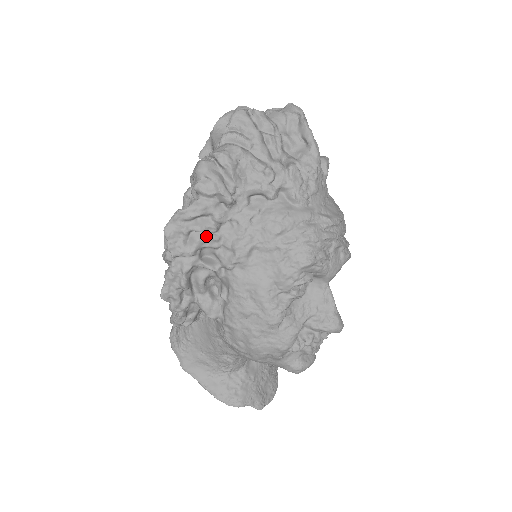
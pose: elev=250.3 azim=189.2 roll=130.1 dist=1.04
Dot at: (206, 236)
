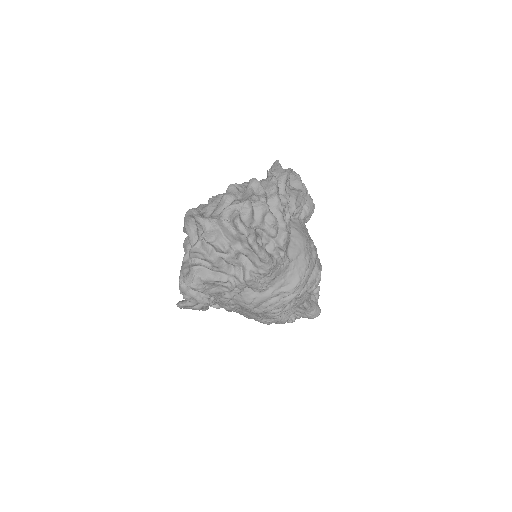
Dot at: (204, 306)
